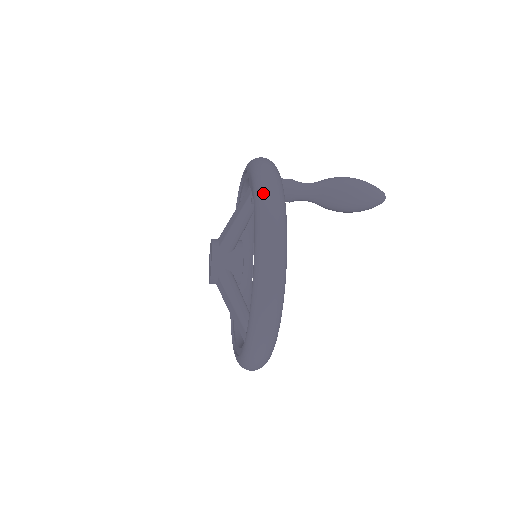
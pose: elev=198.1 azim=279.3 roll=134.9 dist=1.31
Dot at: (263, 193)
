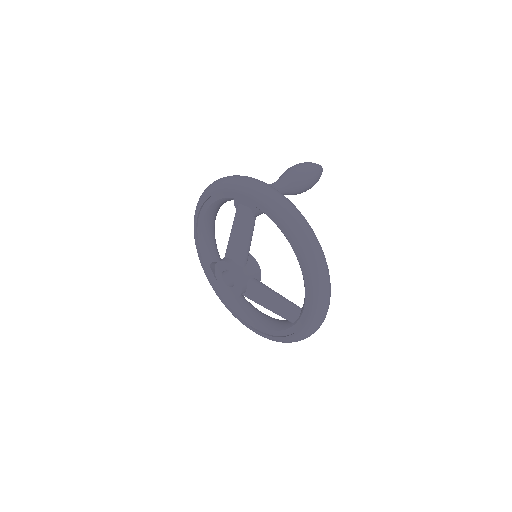
Dot at: (281, 206)
